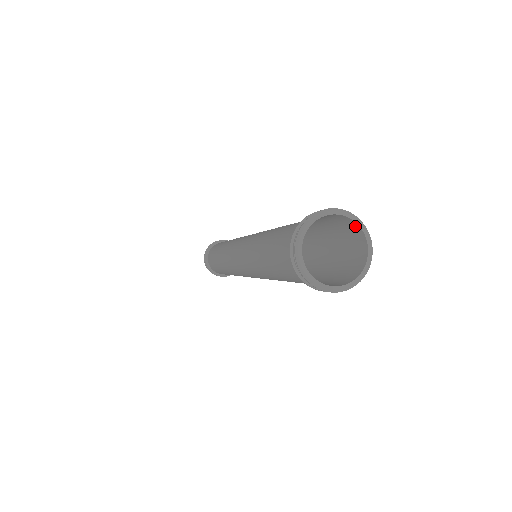
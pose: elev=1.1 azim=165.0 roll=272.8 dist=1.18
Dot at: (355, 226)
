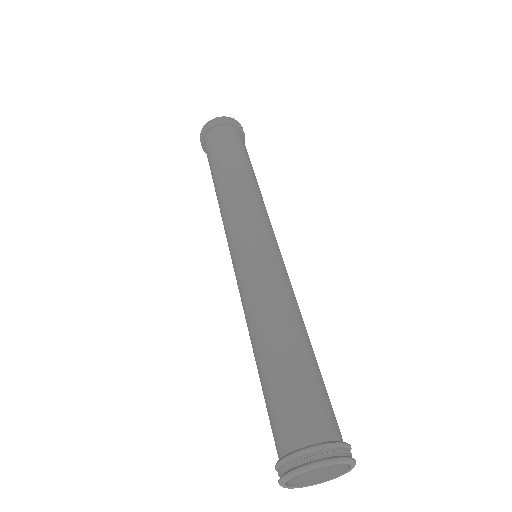
Dot at: occluded
